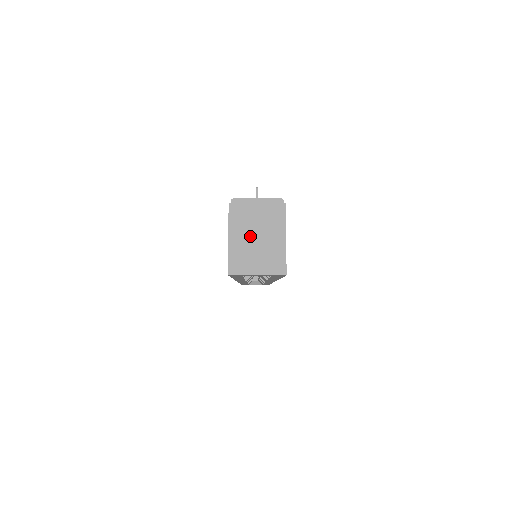
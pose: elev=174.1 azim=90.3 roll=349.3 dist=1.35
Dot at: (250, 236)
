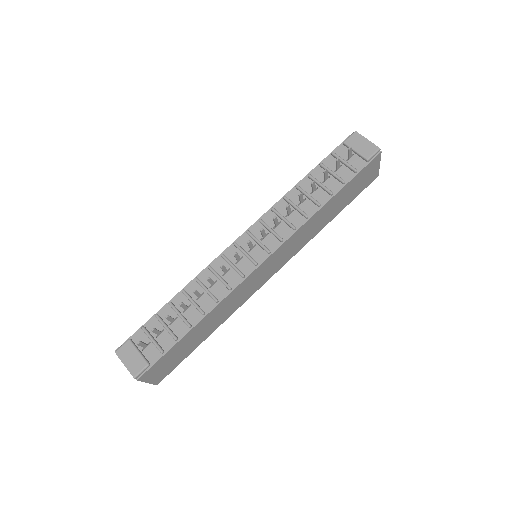
Dot at: occluded
